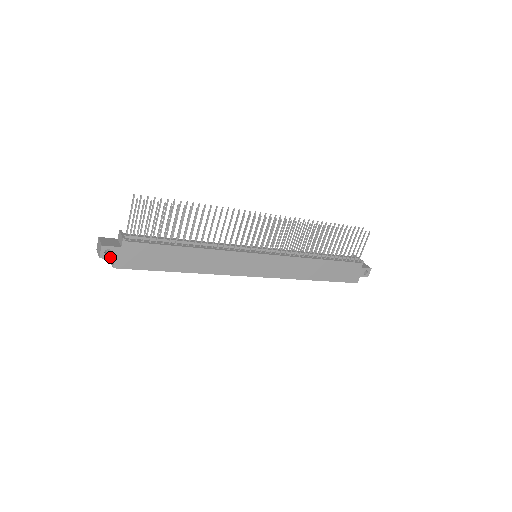
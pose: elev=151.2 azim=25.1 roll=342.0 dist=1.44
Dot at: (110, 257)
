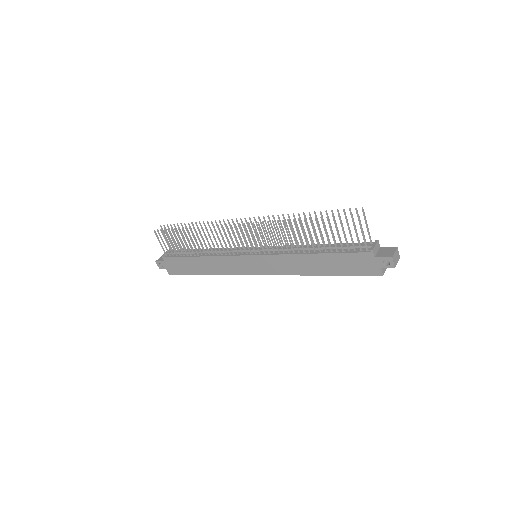
Dot at: (163, 268)
